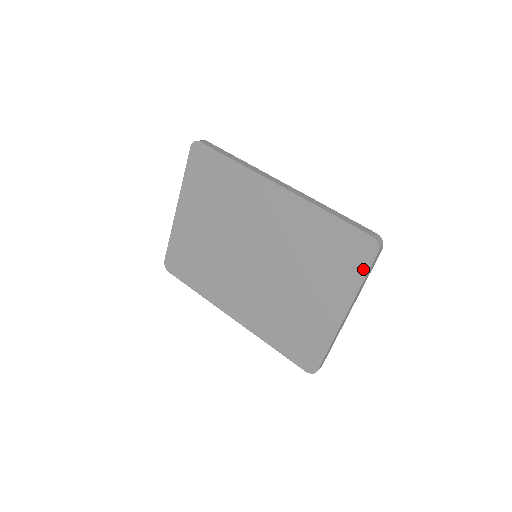
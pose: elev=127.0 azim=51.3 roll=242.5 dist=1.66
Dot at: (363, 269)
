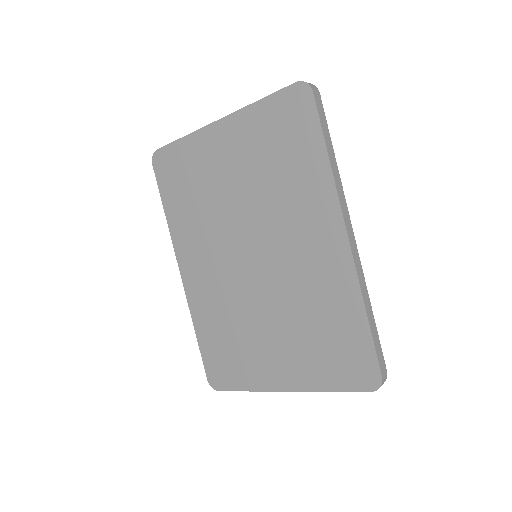
Dot at: (343, 385)
